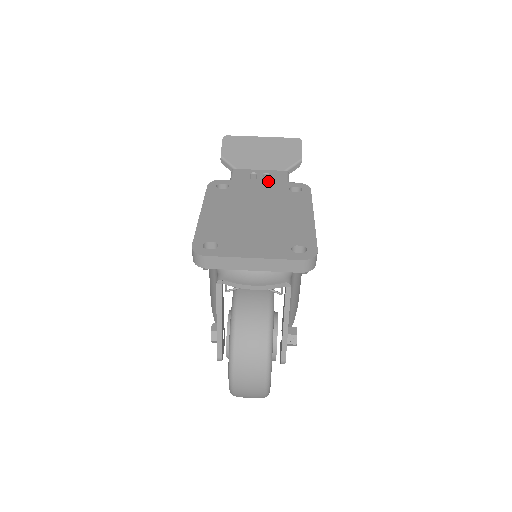
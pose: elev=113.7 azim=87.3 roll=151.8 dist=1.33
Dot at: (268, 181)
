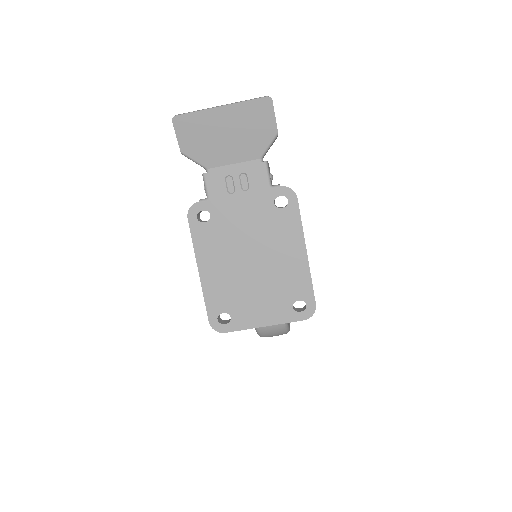
Dot at: (248, 192)
